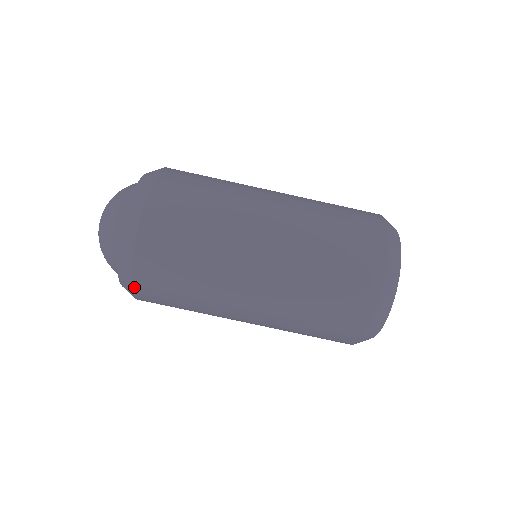
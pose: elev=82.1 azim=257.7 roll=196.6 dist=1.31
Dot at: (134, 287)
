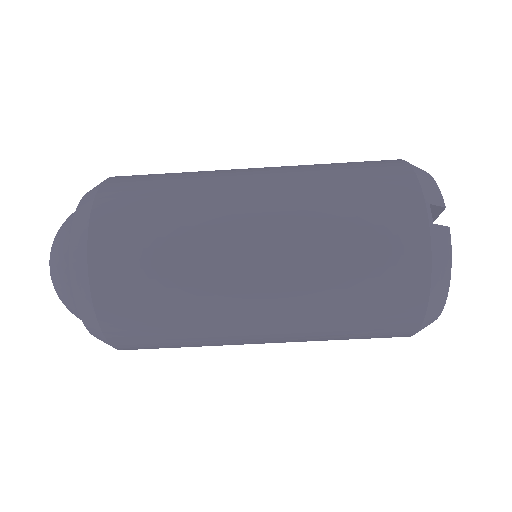
Dot at: occluded
